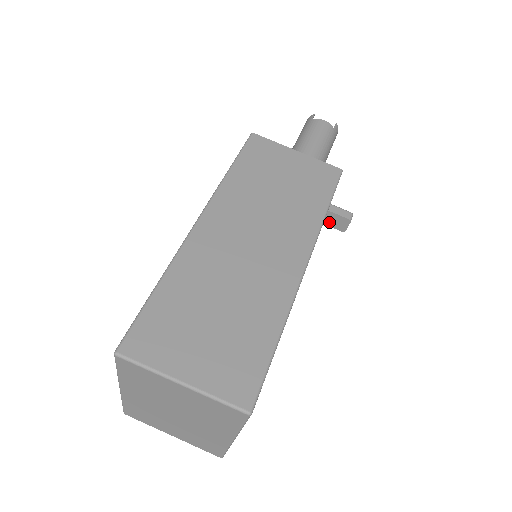
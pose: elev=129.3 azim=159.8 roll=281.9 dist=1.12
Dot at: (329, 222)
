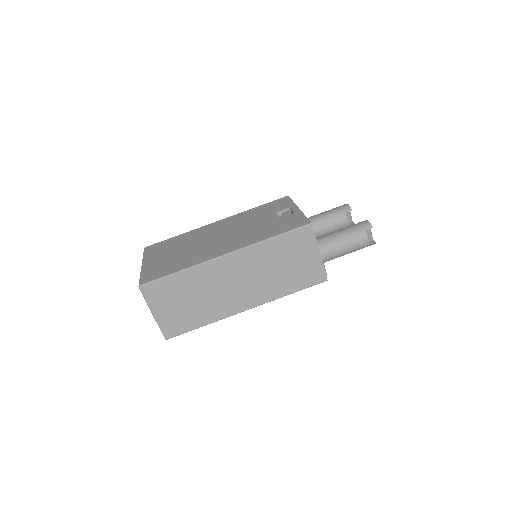
Dot at: occluded
